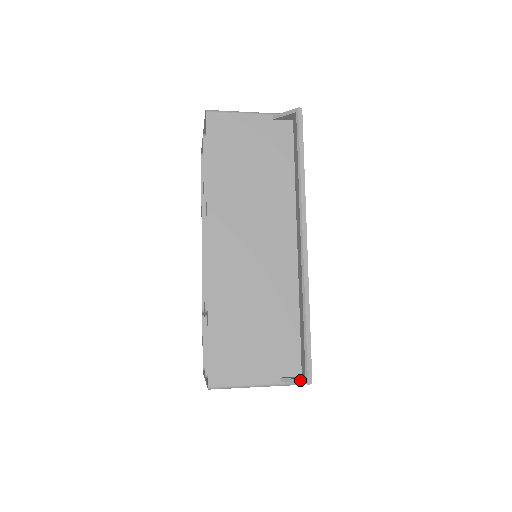
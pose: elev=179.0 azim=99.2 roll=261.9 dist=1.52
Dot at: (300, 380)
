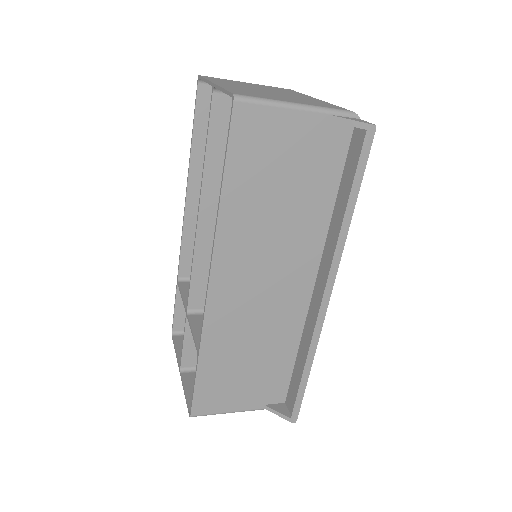
Dot at: (285, 416)
